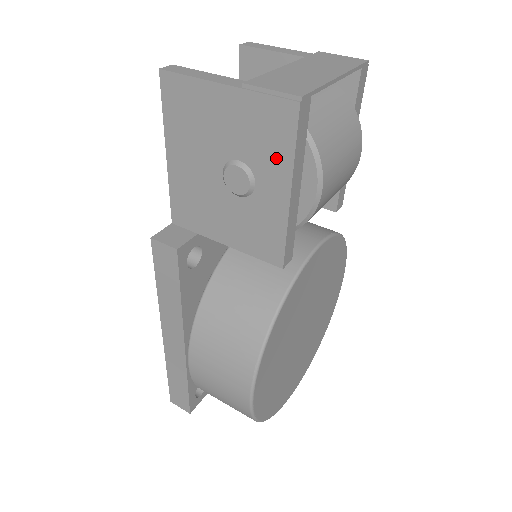
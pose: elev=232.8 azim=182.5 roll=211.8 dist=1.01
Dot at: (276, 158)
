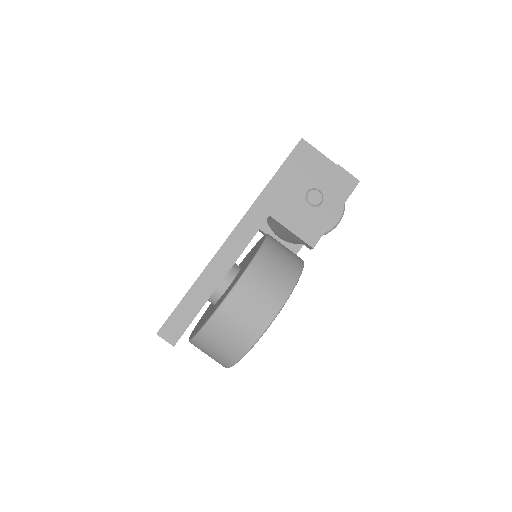
Dot at: (338, 197)
